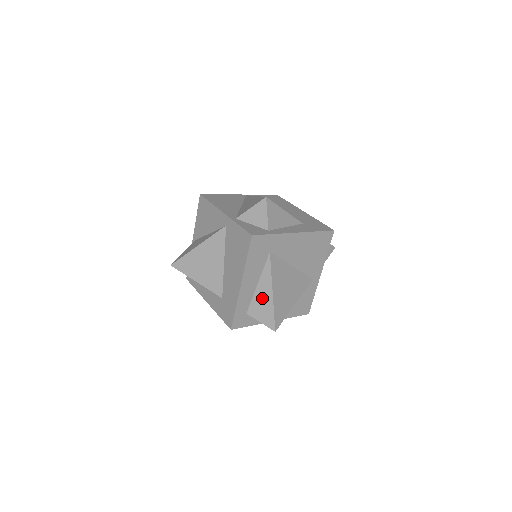
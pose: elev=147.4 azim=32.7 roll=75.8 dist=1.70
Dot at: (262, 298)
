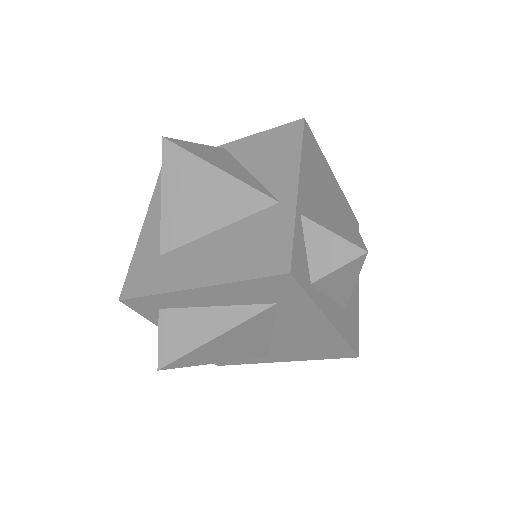
Dot at: (196, 324)
